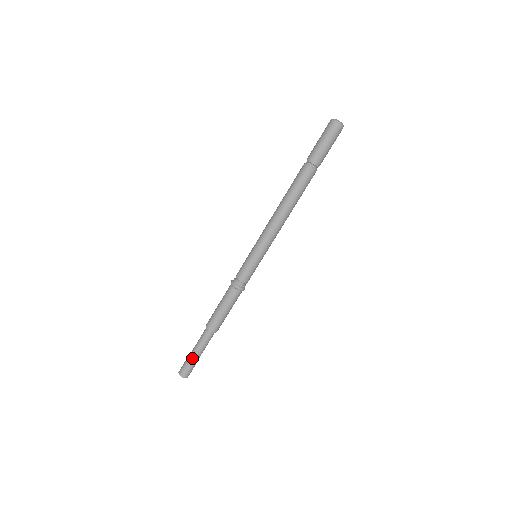
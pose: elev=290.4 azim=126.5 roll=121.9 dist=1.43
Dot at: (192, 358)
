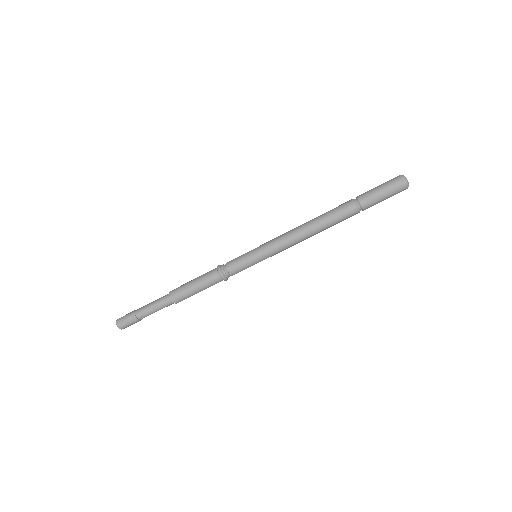
Dot at: (138, 313)
